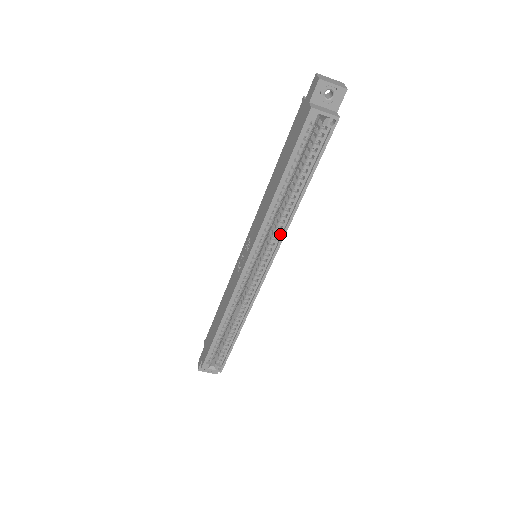
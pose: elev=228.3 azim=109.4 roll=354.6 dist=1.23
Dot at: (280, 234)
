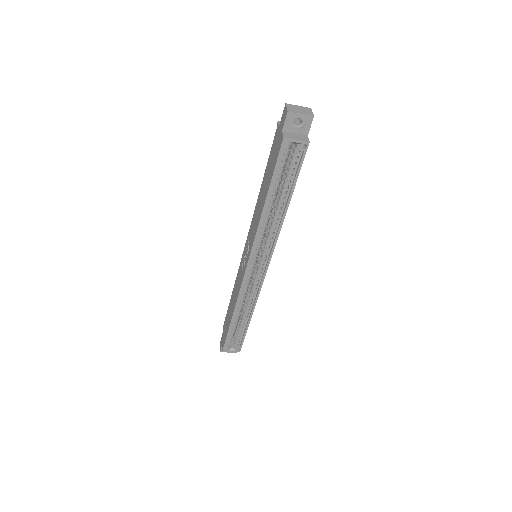
Dot at: (273, 239)
